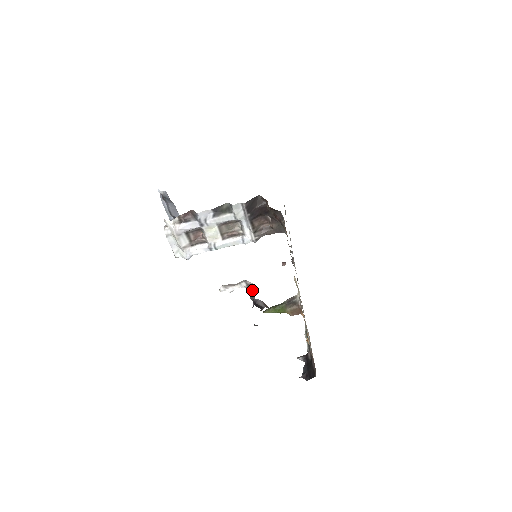
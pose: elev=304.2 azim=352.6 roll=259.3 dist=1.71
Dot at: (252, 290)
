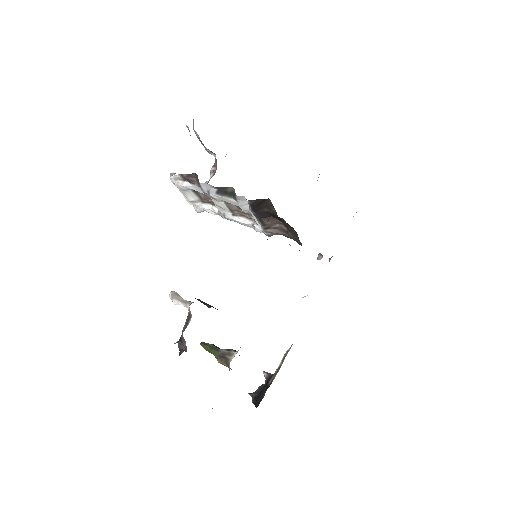
Dot at: (187, 323)
